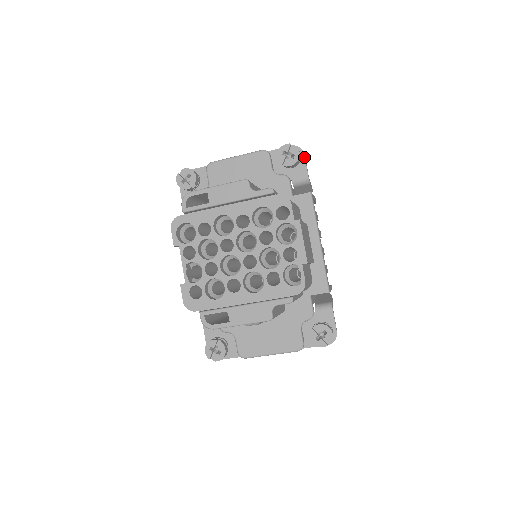
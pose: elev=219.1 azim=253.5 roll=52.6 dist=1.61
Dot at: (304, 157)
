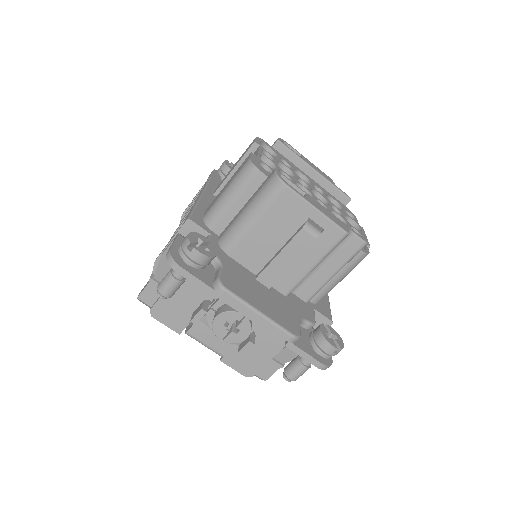
Dot at: occluded
